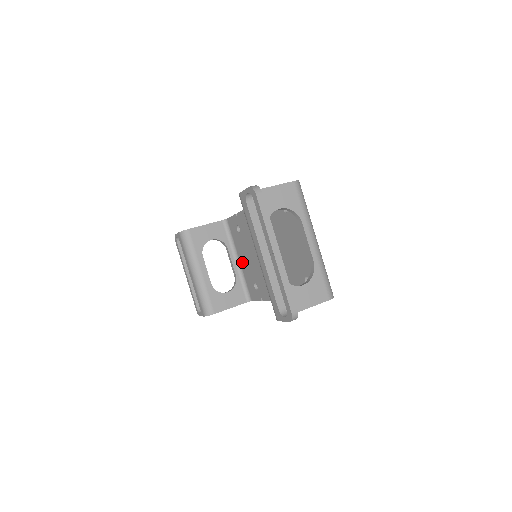
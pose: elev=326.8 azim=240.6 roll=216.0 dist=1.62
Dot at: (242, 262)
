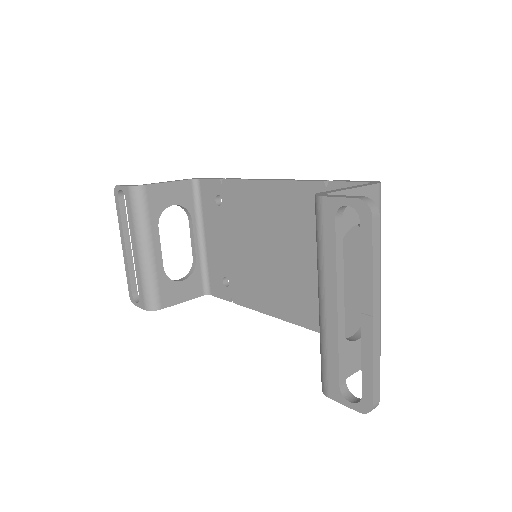
Dot at: (210, 243)
